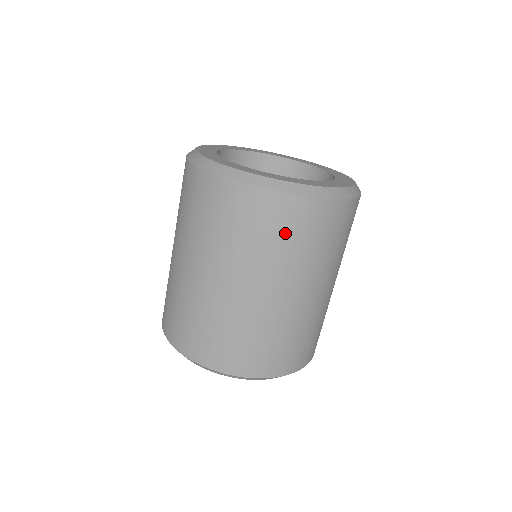
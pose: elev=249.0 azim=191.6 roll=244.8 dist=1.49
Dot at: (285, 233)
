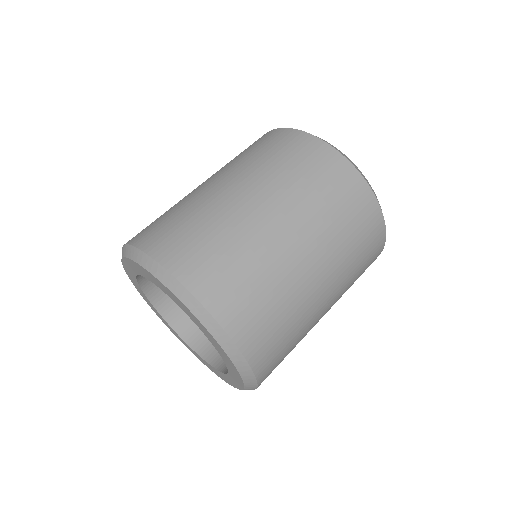
Dot at: (299, 162)
